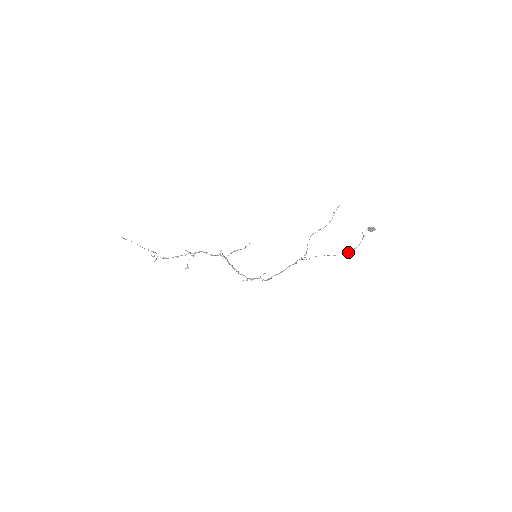
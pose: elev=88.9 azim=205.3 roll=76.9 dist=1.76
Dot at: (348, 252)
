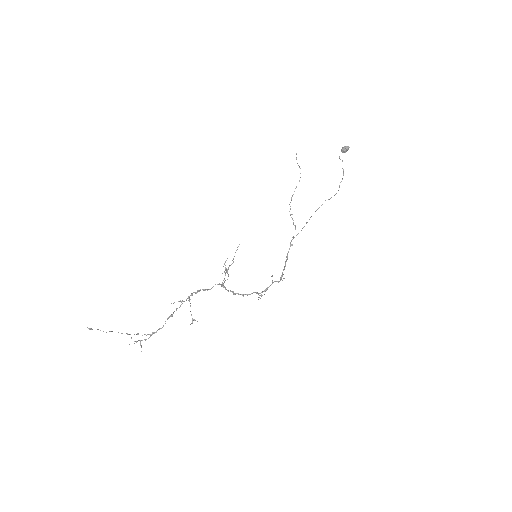
Dot at: occluded
